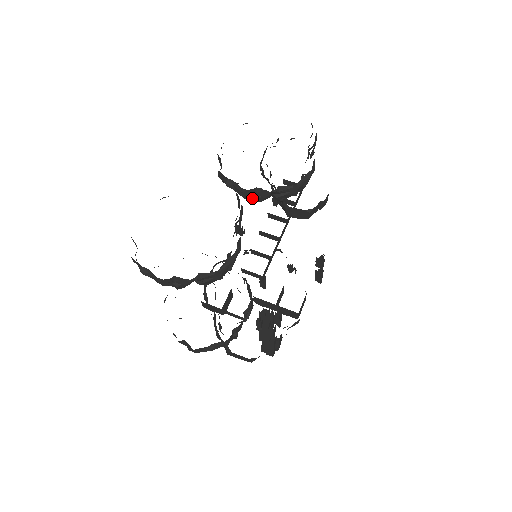
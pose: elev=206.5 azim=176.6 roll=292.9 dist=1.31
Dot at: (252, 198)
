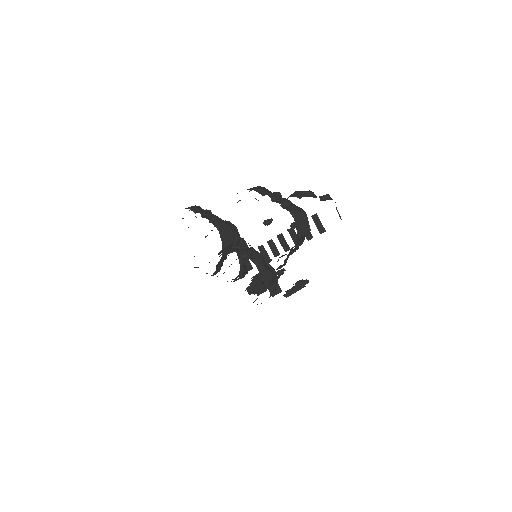
Dot at: occluded
